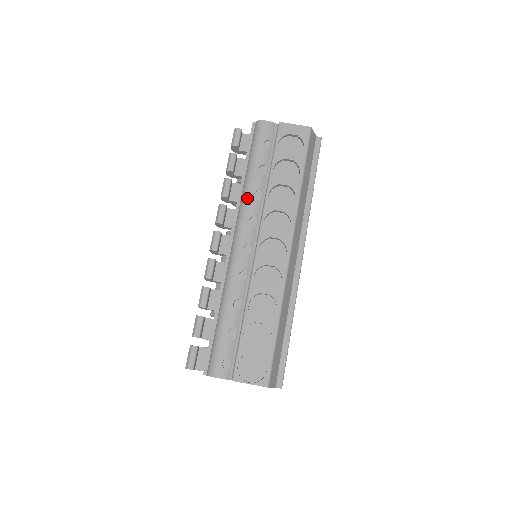
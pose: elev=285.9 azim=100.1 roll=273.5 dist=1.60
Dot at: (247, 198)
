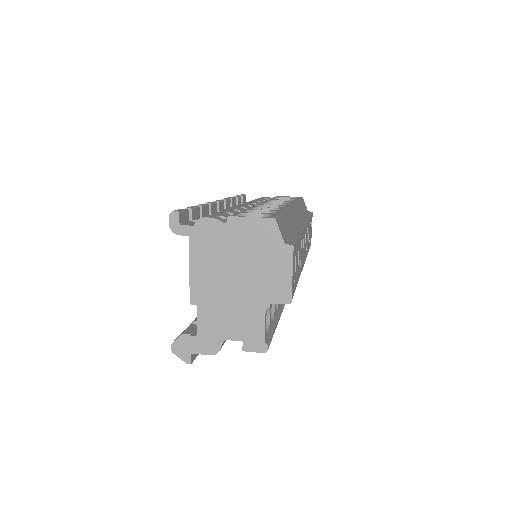
Dot at: (249, 201)
